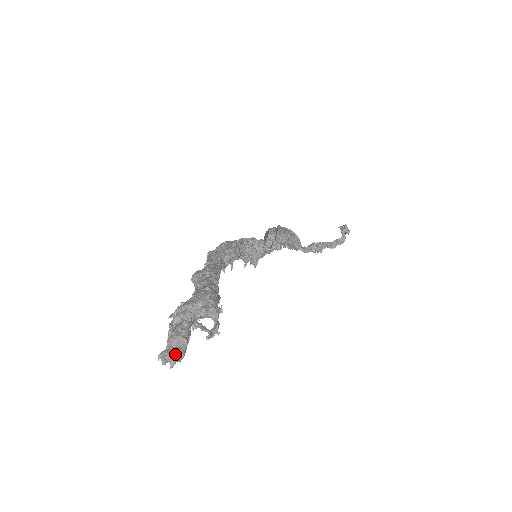
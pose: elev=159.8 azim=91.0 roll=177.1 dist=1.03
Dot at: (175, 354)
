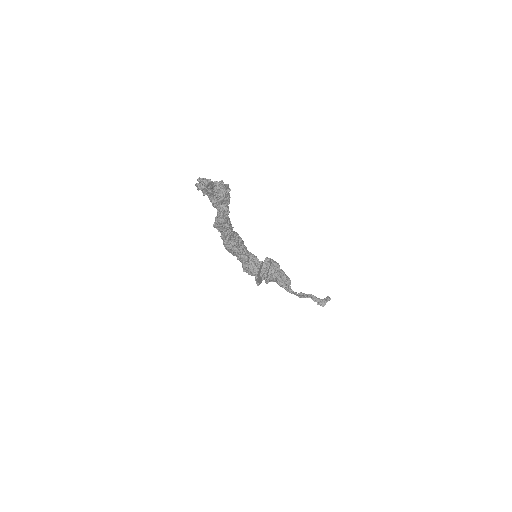
Dot at: (205, 179)
